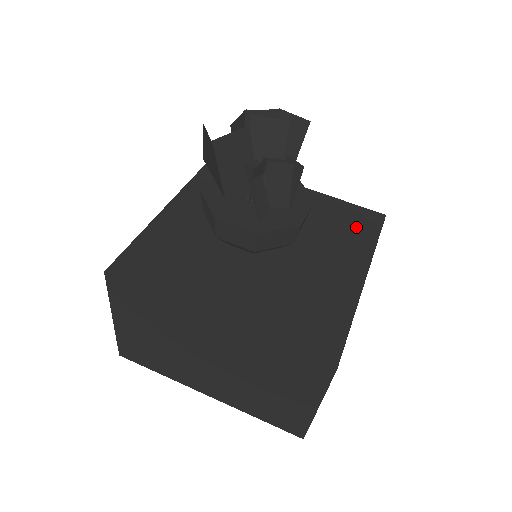
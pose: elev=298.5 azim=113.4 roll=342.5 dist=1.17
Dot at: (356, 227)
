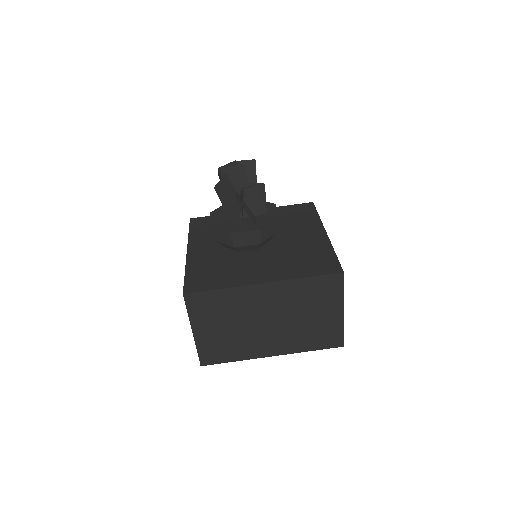
Dot at: (302, 214)
